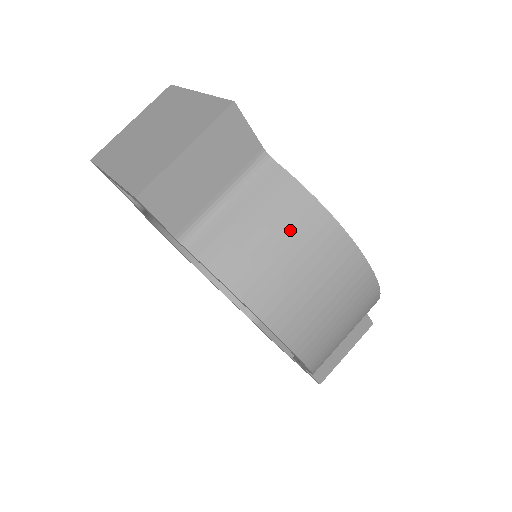
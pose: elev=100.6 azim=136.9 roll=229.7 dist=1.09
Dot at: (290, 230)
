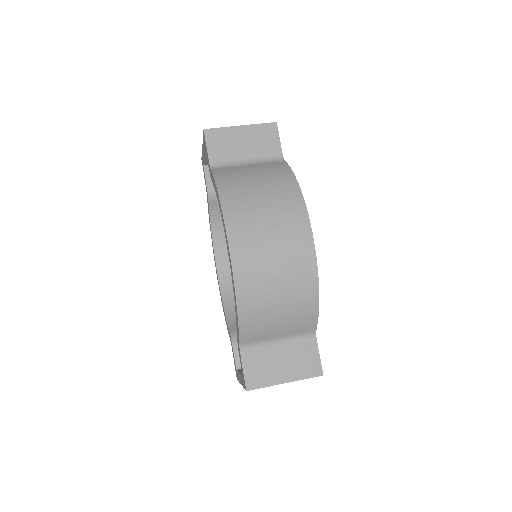
Dot at: (270, 180)
